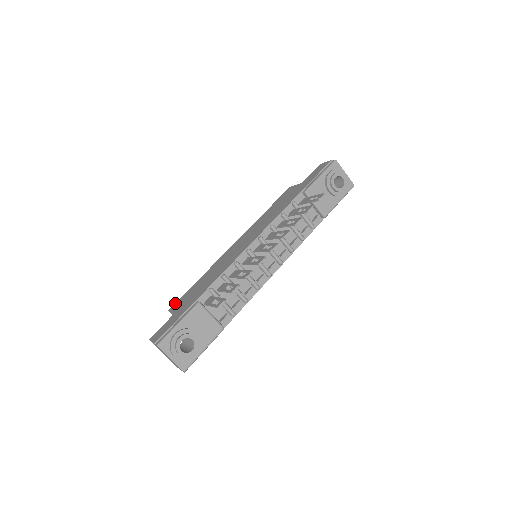
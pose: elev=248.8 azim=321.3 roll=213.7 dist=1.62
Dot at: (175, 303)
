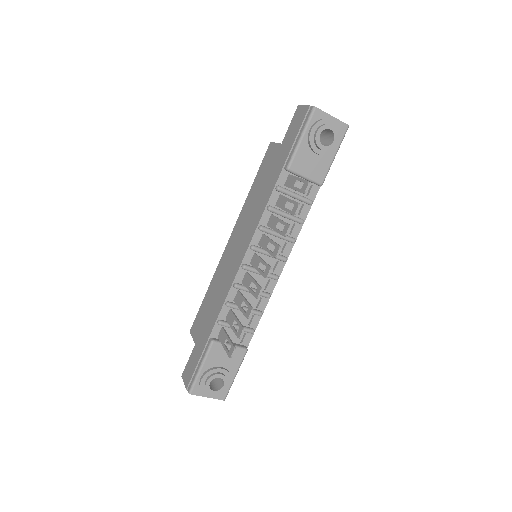
Dot at: (193, 323)
